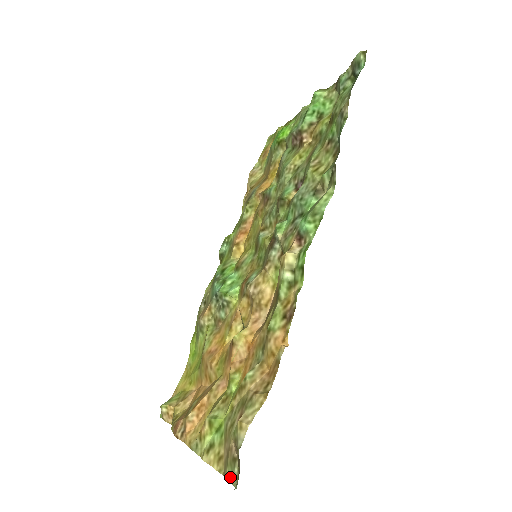
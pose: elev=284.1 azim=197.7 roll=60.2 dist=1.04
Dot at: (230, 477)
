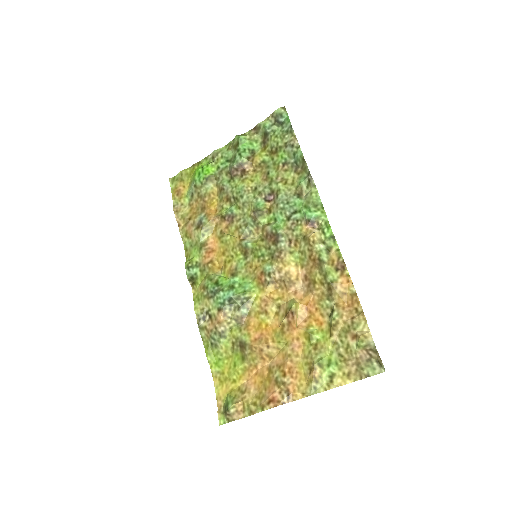
Dot at: (372, 372)
